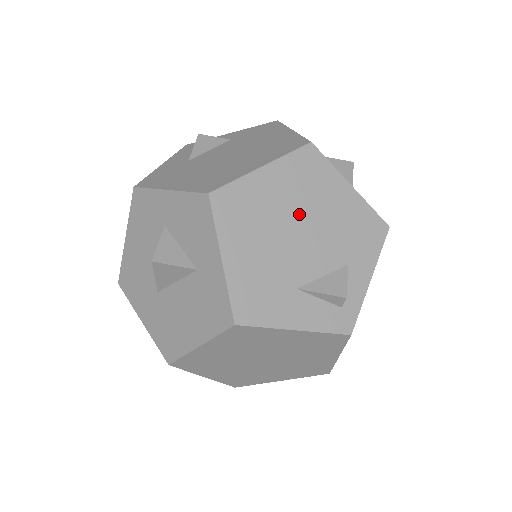
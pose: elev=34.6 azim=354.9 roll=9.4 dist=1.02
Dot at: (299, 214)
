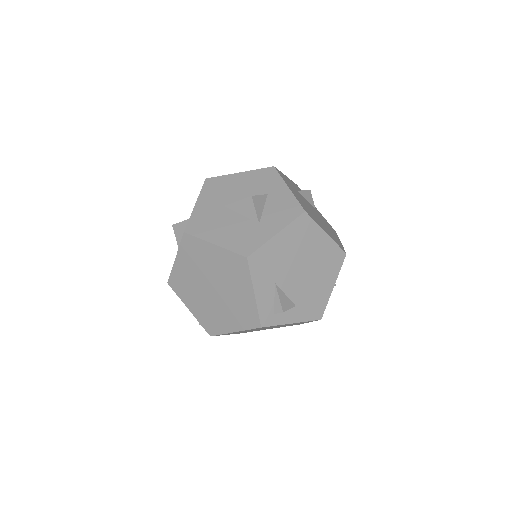
Dot at: (311, 265)
